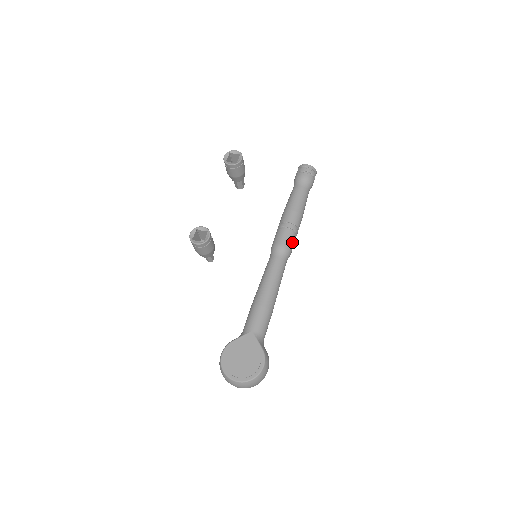
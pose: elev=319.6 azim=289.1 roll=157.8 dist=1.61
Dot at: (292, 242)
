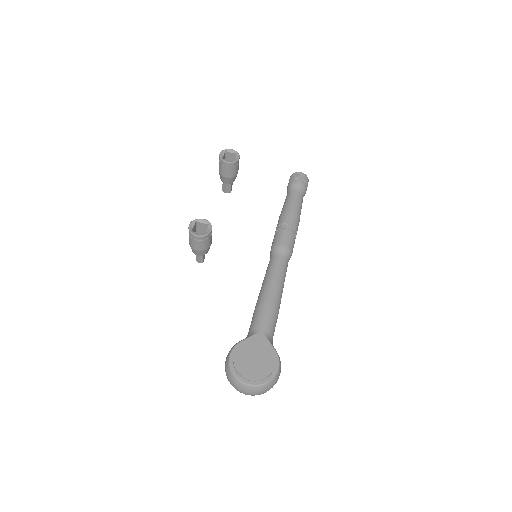
Dot at: (293, 244)
